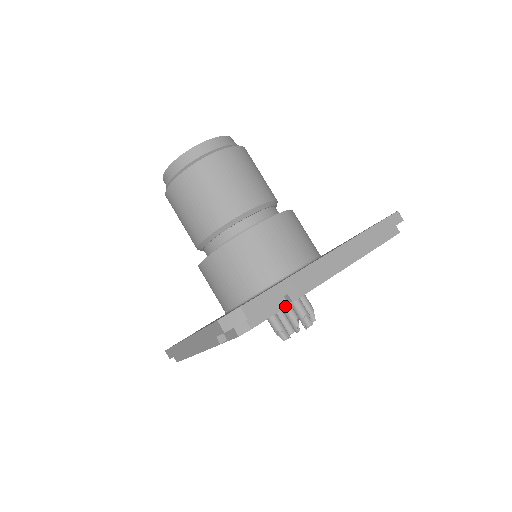
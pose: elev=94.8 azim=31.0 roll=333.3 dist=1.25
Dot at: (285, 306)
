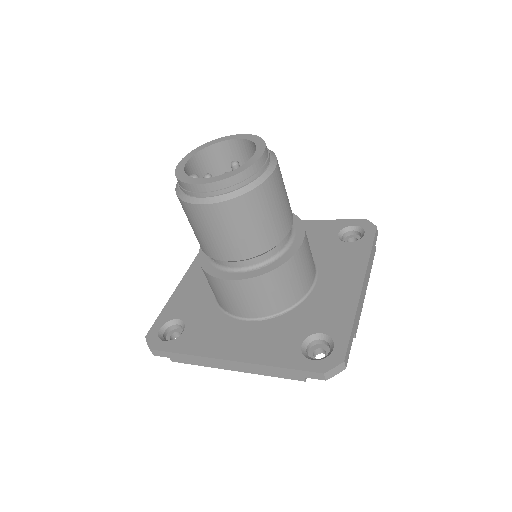
Dot at: occluded
